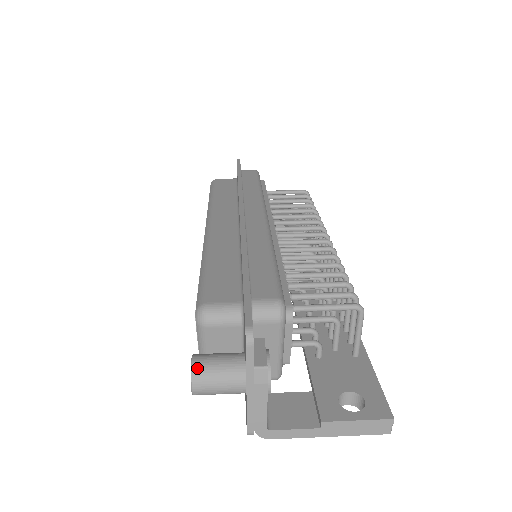
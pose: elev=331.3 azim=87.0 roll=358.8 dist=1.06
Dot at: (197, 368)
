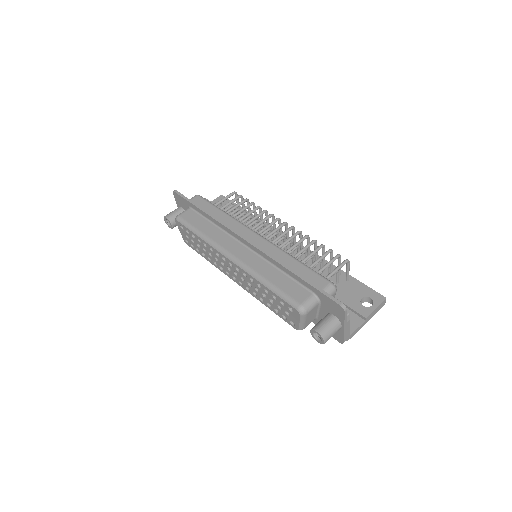
Dot at: (323, 333)
